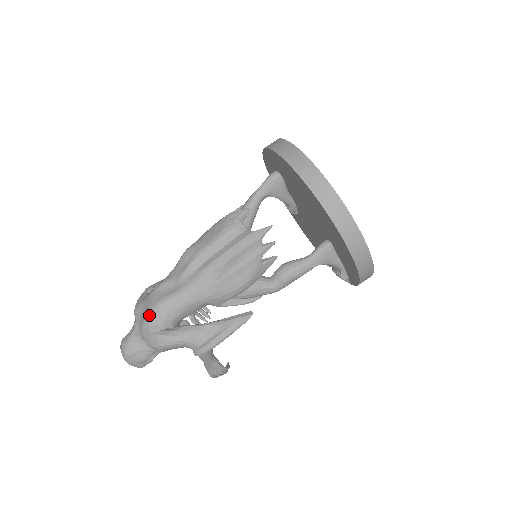
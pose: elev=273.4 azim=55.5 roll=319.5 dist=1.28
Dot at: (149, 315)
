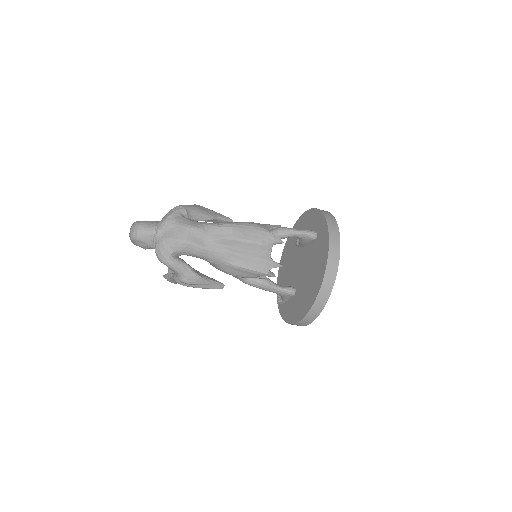
Dot at: (175, 241)
